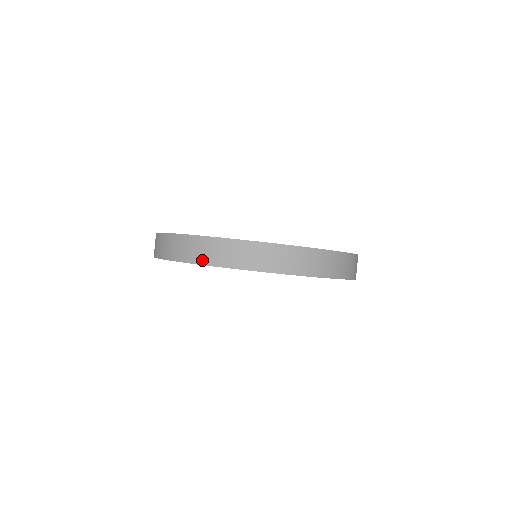
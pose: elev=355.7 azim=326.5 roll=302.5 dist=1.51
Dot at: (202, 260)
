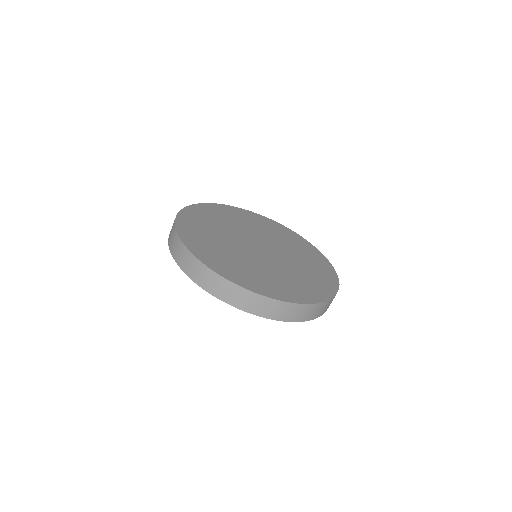
Dot at: (230, 301)
